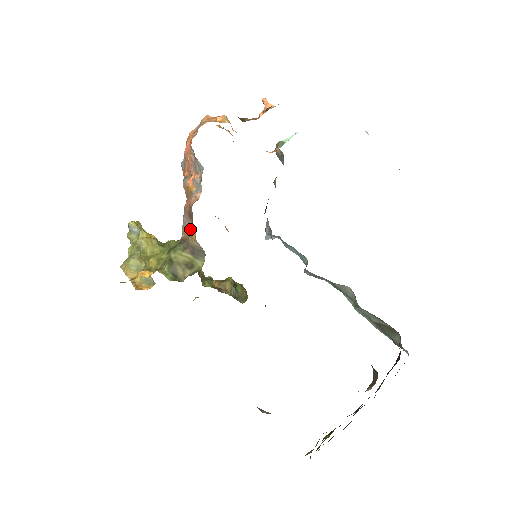
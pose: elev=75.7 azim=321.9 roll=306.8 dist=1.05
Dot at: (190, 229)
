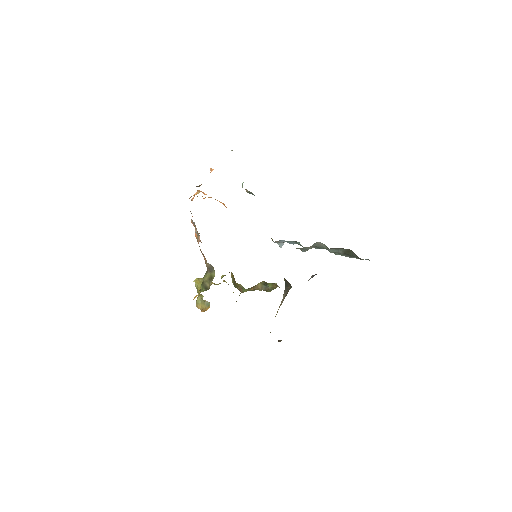
Dot at: occluded
